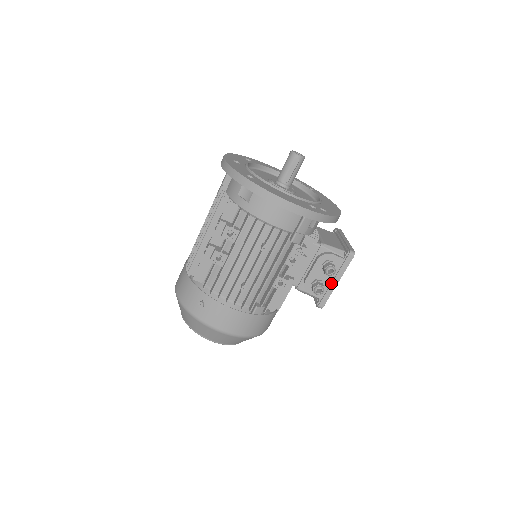
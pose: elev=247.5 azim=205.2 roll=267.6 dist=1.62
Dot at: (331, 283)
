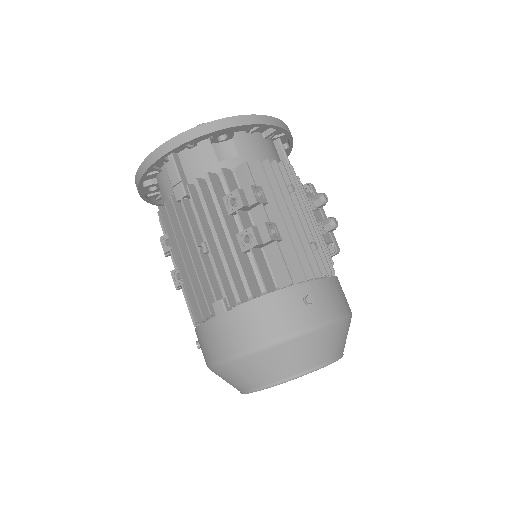
Dot at: occluded
